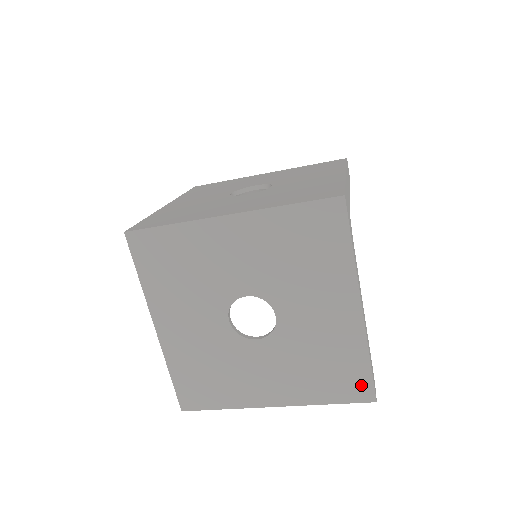
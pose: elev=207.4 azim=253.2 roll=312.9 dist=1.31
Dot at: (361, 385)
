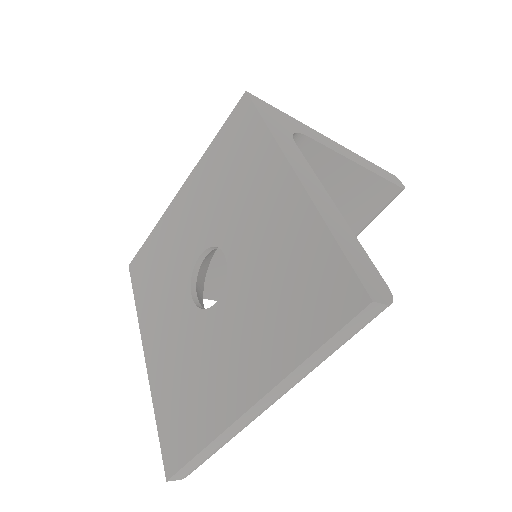
Dot at: (338, 285)
